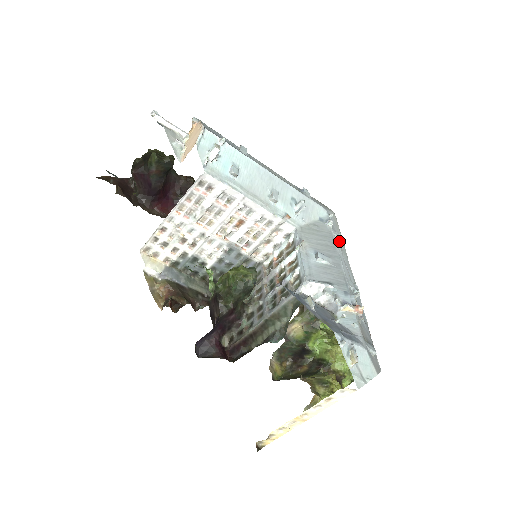
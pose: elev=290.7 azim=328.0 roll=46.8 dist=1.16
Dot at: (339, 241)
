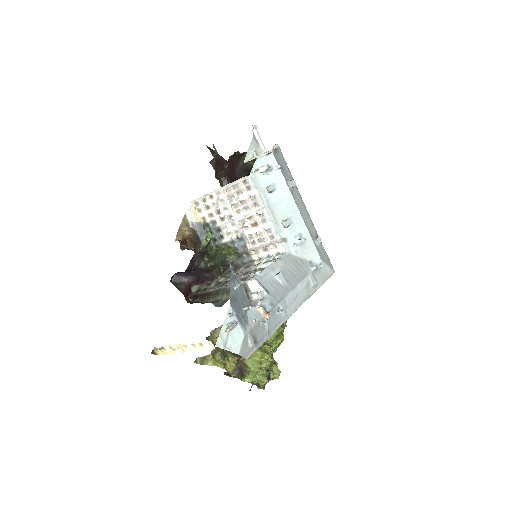
Dot at: (310, 283)
